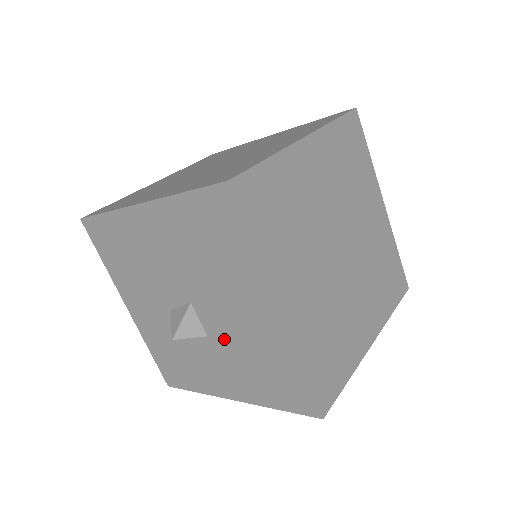
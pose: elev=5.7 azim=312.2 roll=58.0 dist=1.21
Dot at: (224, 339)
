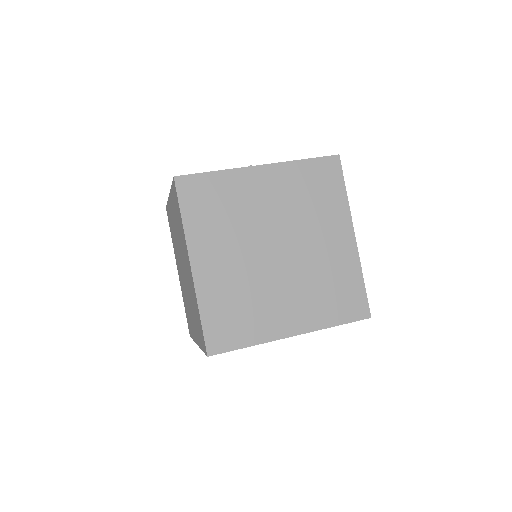
Dot at: occluded
